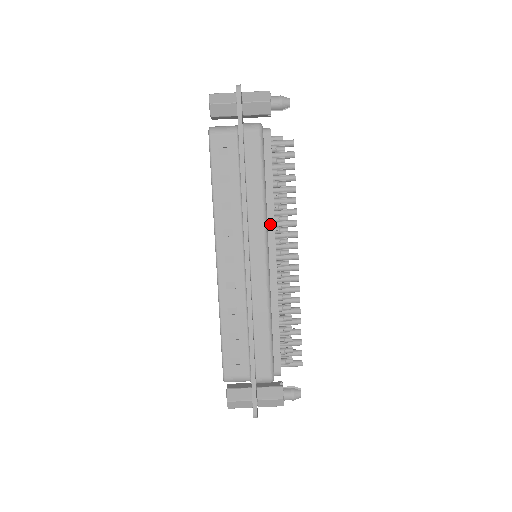
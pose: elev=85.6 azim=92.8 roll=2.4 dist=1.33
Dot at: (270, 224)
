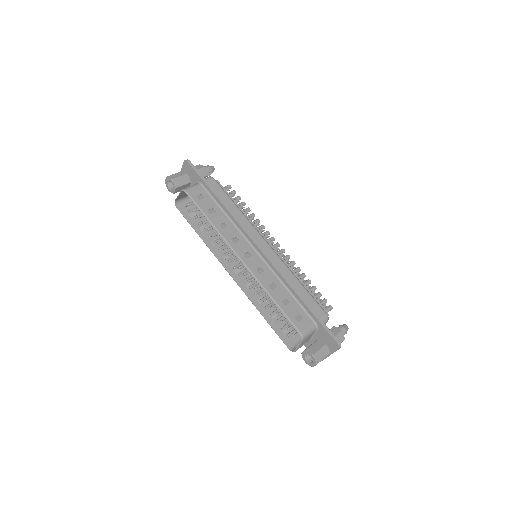
Dot at: occluded
